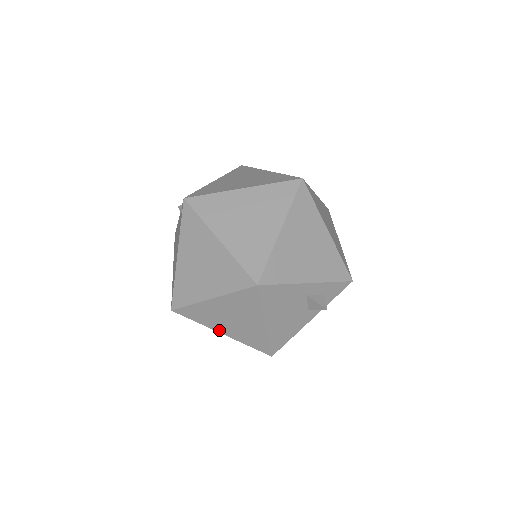
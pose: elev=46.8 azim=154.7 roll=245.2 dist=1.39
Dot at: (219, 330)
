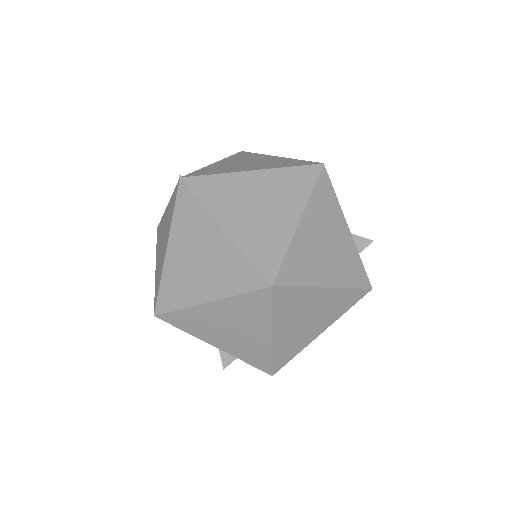
Dot at: occluded
